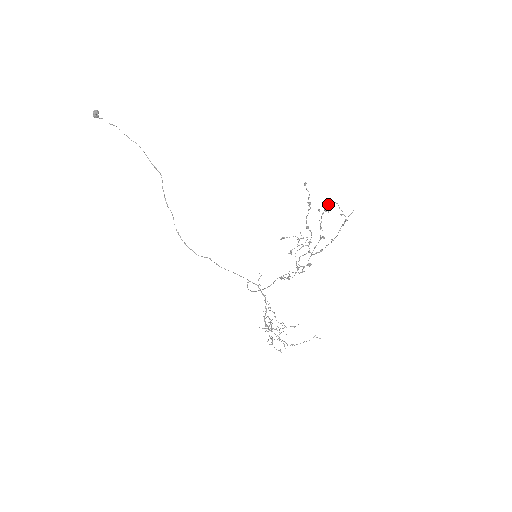
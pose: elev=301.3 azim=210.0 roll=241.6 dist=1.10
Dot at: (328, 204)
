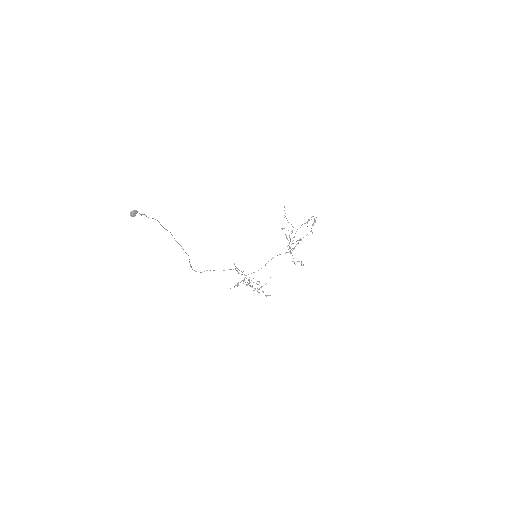
Dot at: (315, 220)
